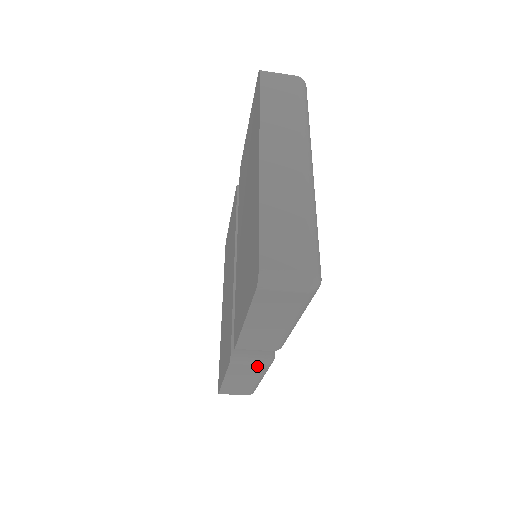
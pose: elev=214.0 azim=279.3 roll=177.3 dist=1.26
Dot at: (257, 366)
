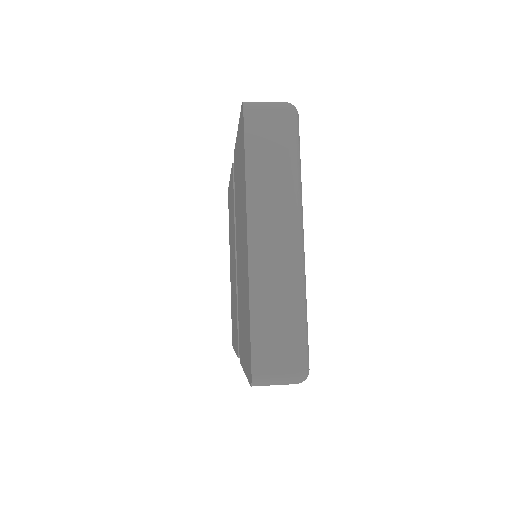
Dot at: occluded
